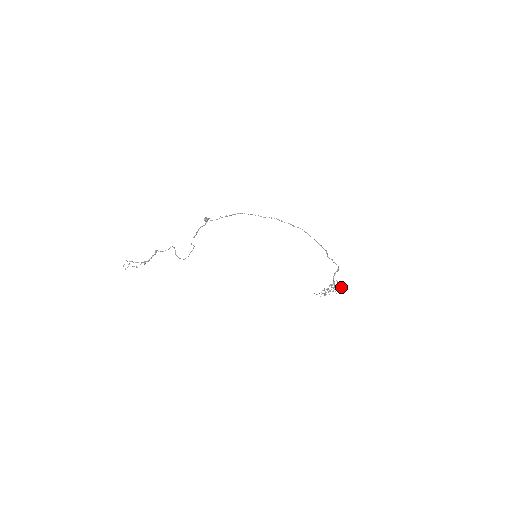
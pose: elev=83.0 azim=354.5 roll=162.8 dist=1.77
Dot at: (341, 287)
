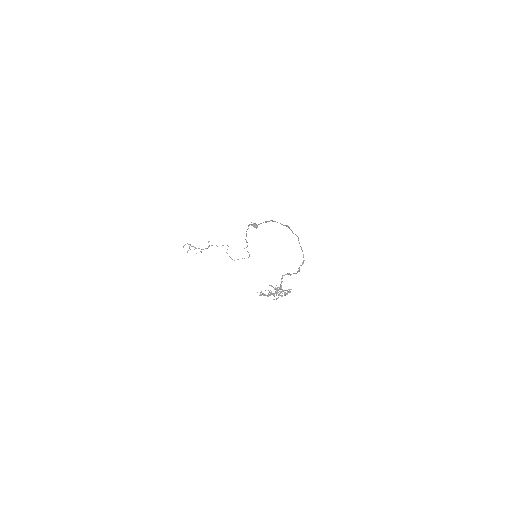
Dot at: (285, 294)
